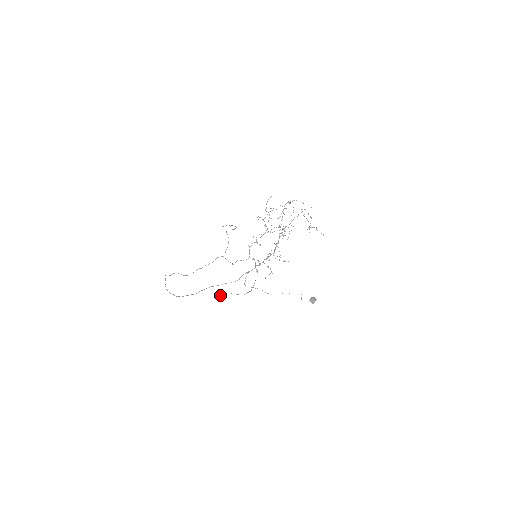
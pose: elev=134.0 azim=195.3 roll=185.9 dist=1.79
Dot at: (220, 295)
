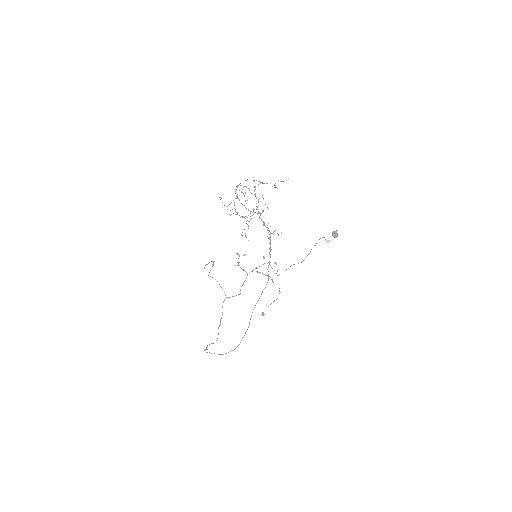
Dot at: (263, 314)
